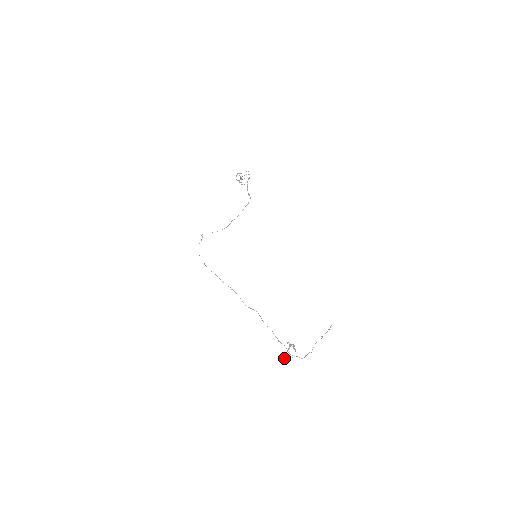
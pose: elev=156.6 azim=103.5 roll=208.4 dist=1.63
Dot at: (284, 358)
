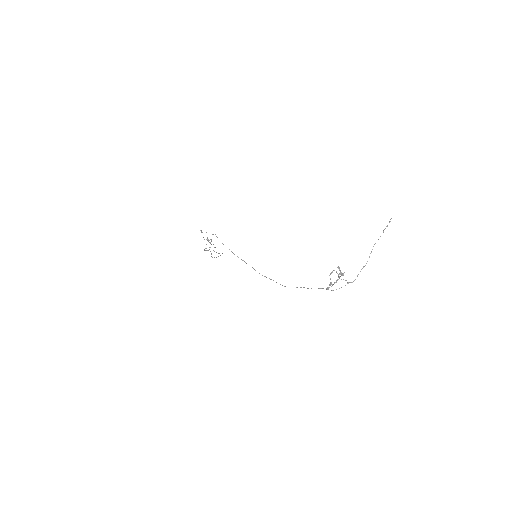
Dot at: (331, 284)
